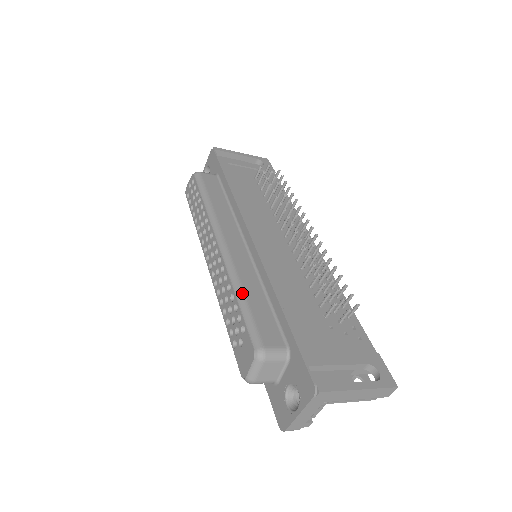
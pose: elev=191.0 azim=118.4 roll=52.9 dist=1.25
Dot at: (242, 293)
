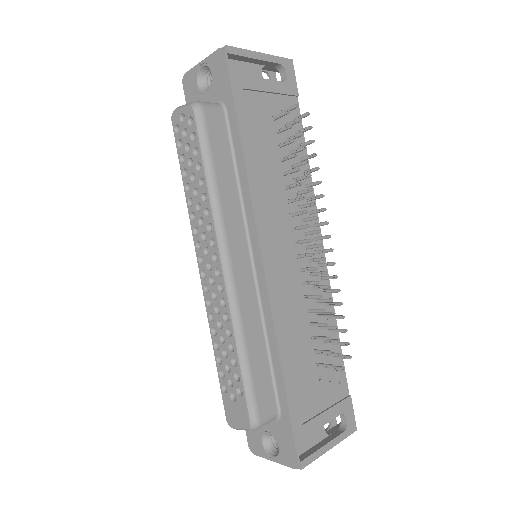
Dot at: (244, 350)
